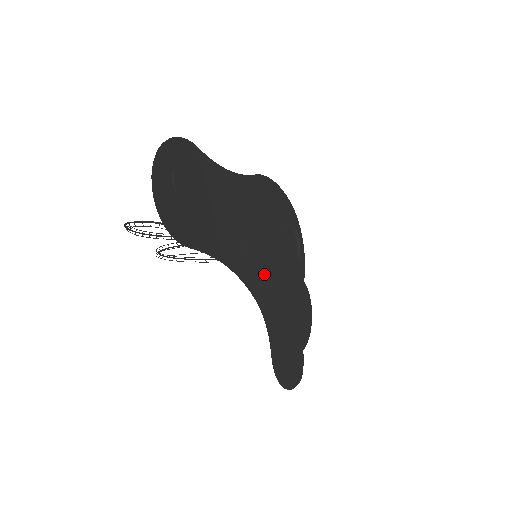
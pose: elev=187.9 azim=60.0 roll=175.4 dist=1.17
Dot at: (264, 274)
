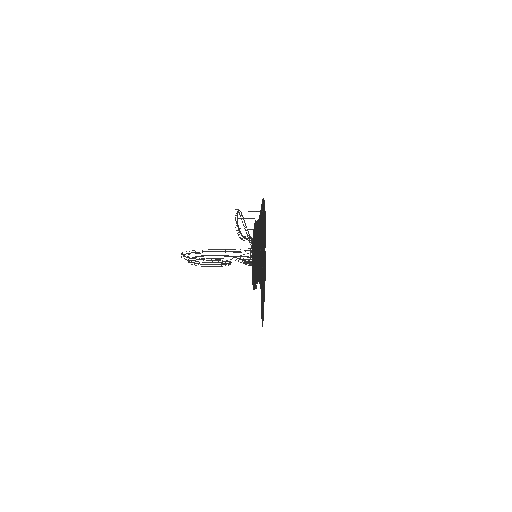
Dot at: (261, 267)
